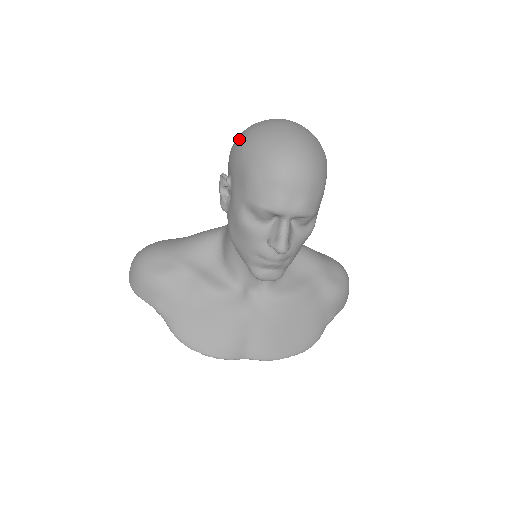
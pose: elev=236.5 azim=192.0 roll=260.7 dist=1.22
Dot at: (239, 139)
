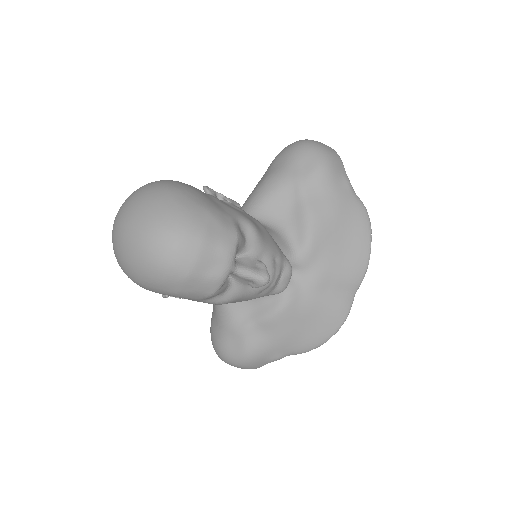
Dot at: occluded
